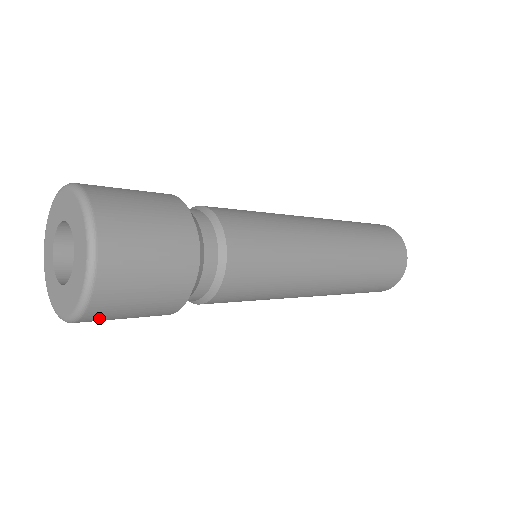
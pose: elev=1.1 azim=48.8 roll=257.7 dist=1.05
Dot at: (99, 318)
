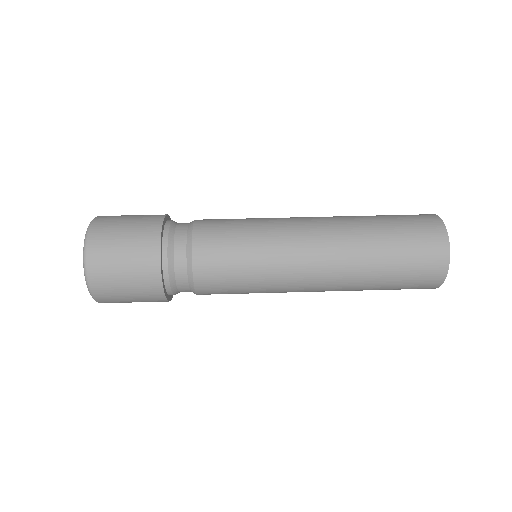
Dot at: occluded
